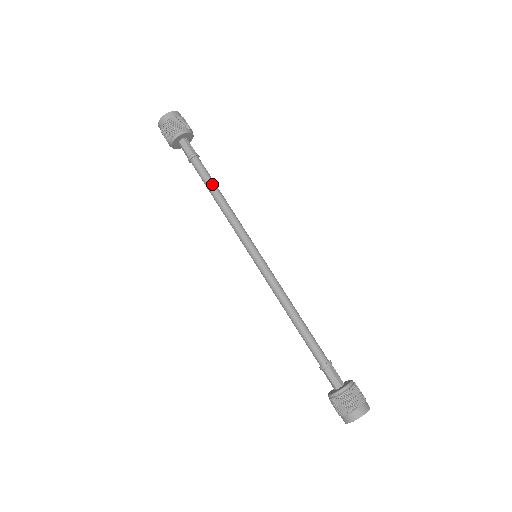
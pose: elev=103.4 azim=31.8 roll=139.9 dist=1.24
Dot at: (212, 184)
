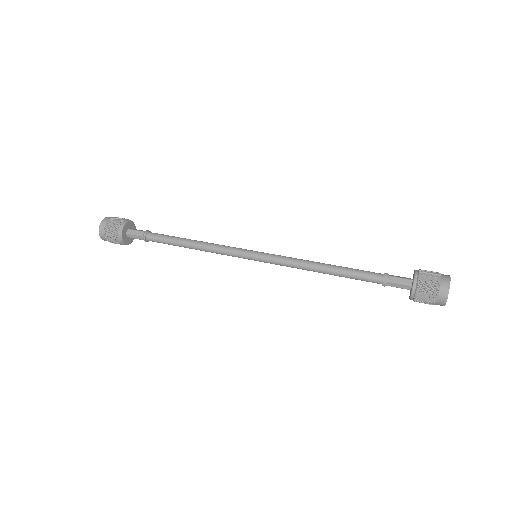
Dot at: (180, 238)
